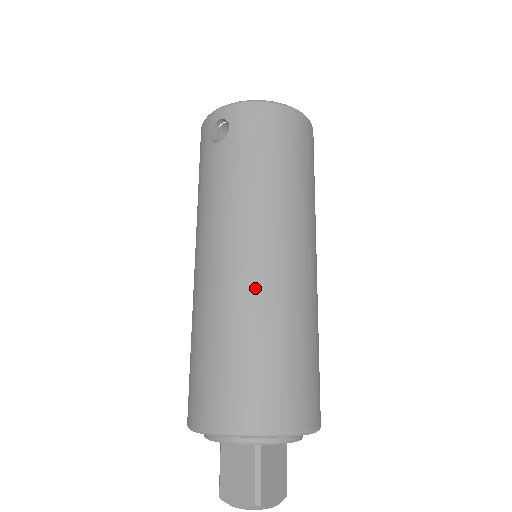
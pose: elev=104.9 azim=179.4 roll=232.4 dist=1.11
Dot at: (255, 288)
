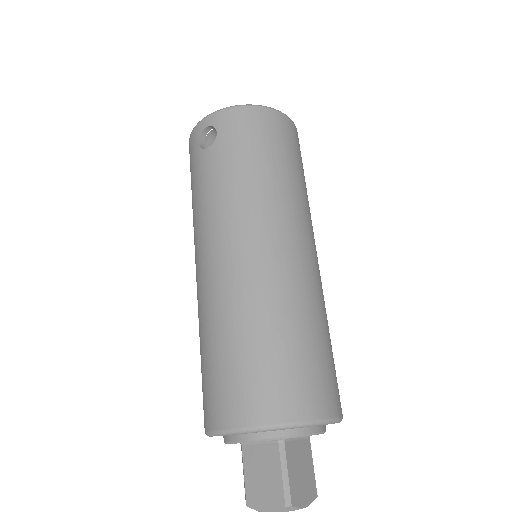
Dot at: (260, 279)
